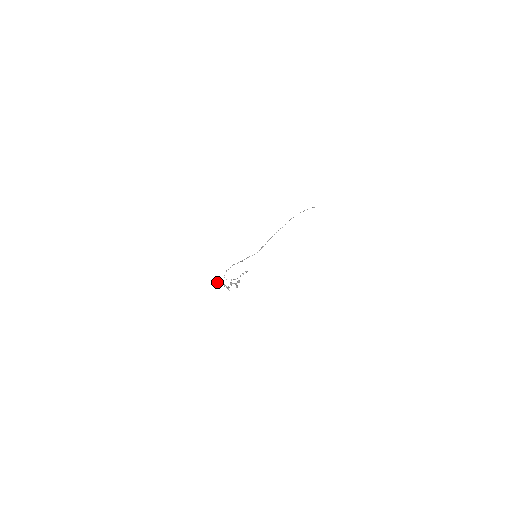
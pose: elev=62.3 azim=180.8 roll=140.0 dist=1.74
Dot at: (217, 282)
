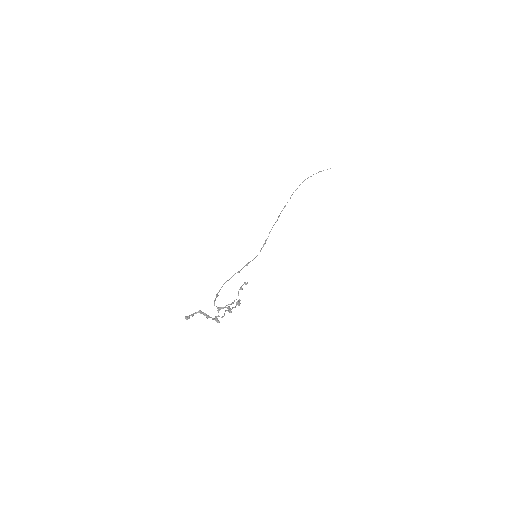
Dot at: (191, 315)
